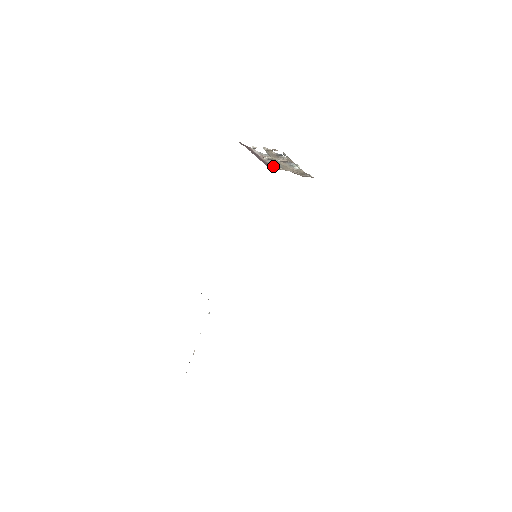
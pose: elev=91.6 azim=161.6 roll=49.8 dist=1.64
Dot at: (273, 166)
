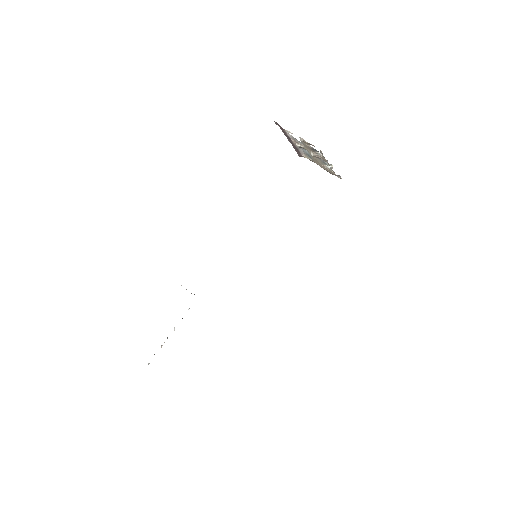
Dot at: (303, 153)
